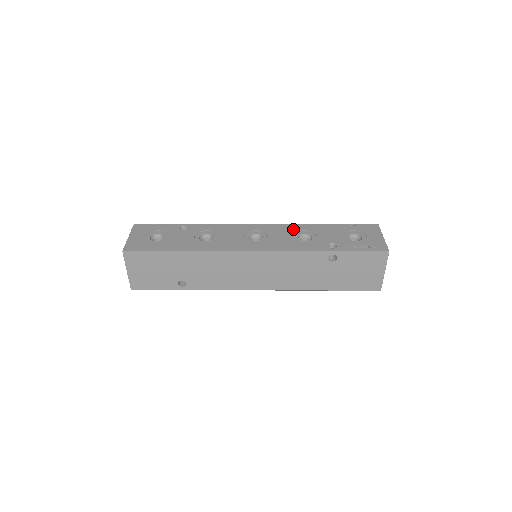
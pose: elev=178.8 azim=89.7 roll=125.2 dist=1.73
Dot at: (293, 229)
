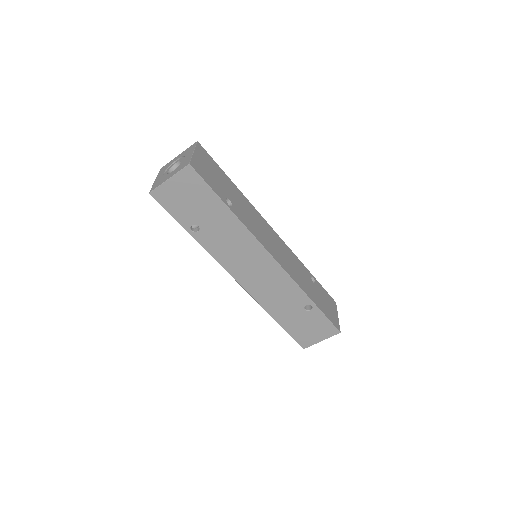
Dot at: occluded
